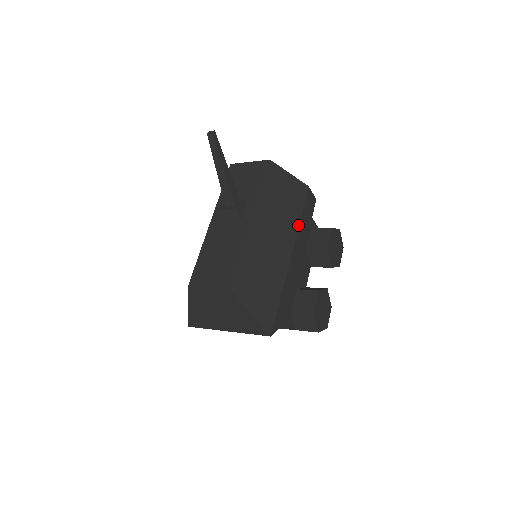
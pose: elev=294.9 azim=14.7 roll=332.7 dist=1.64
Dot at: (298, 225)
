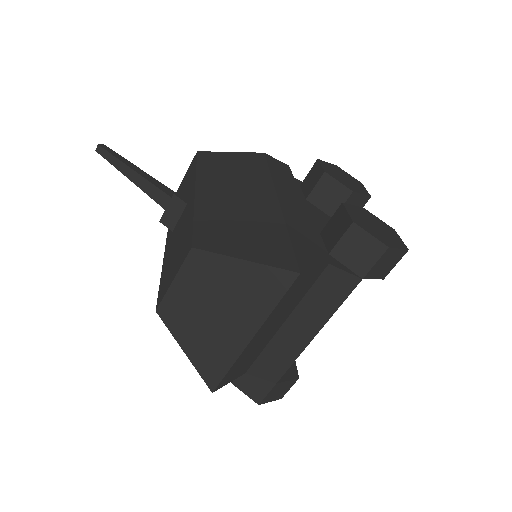
Dot at: (270, 177)
